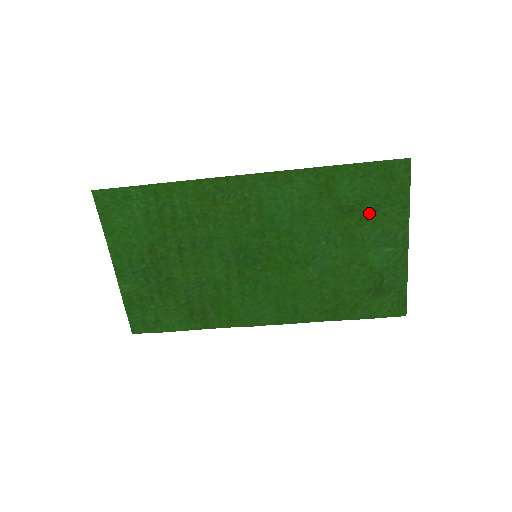
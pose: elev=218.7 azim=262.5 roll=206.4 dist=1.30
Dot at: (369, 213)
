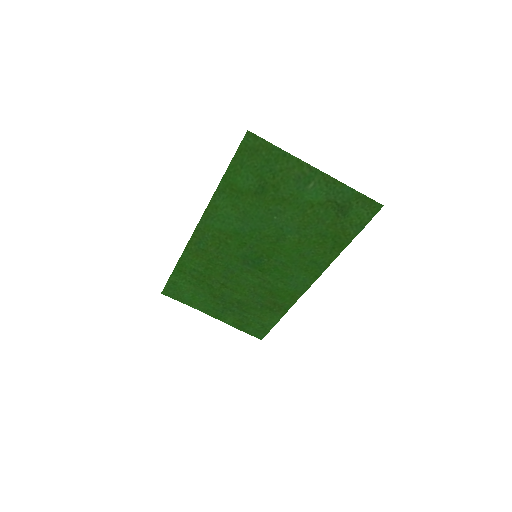
Dot at: (273, 179)
